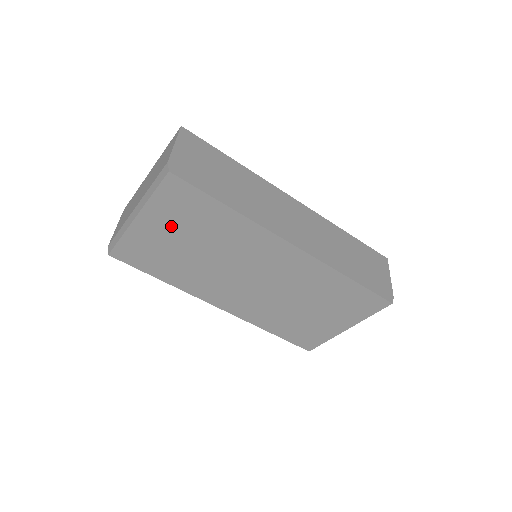
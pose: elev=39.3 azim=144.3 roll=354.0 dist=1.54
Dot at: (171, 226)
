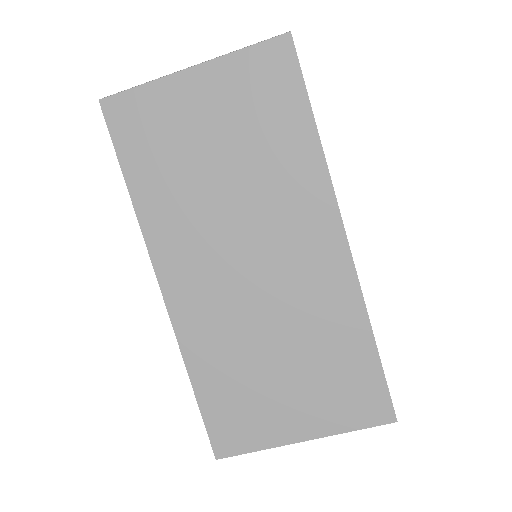
Dot at: (222, 108)
